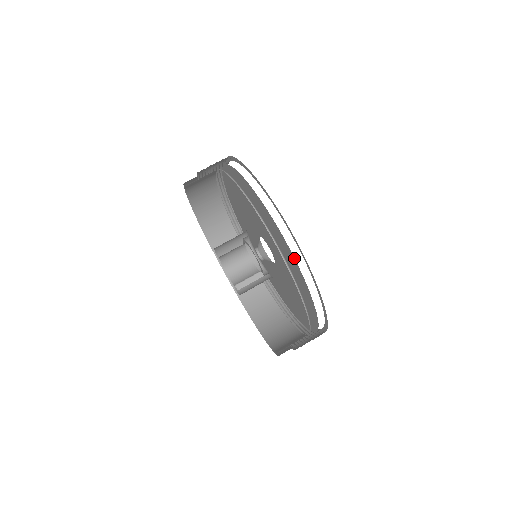
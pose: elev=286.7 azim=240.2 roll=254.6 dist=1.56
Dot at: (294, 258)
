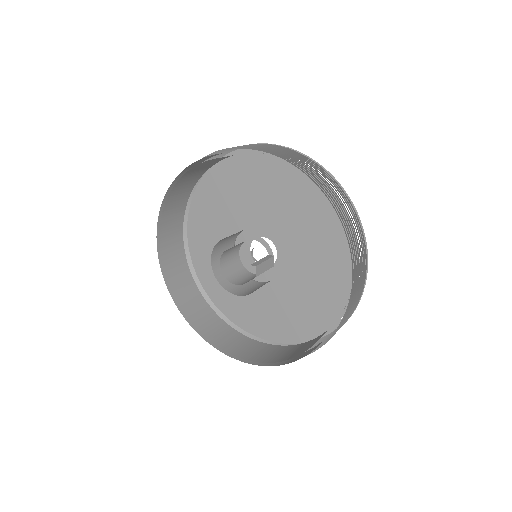
Dot at: occluded
